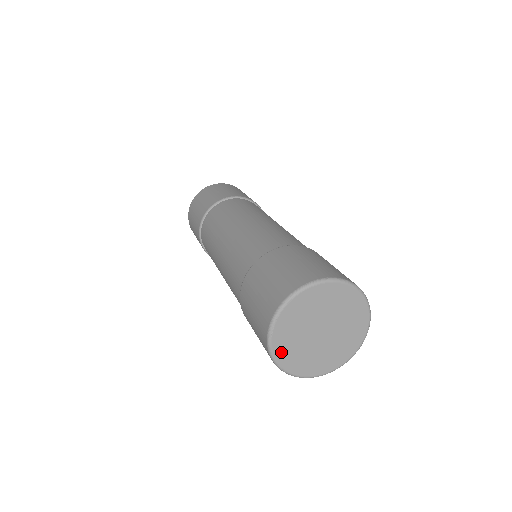
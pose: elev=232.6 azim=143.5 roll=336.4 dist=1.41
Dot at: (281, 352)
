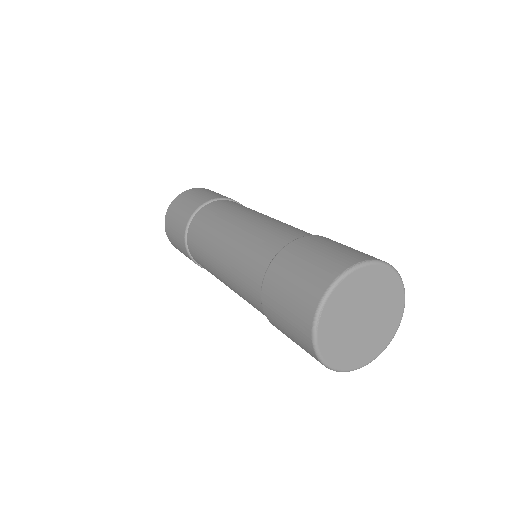
Dot at: (326, 347)
